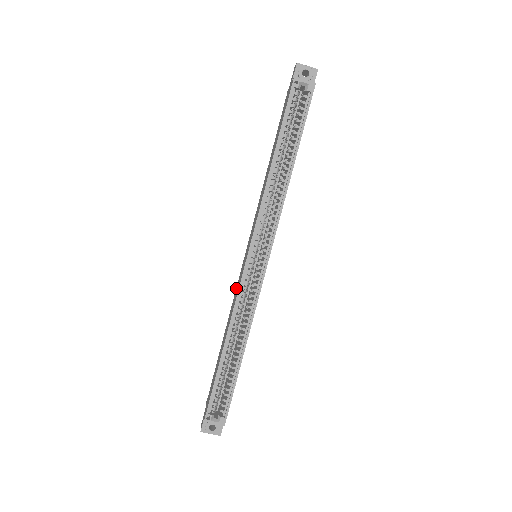
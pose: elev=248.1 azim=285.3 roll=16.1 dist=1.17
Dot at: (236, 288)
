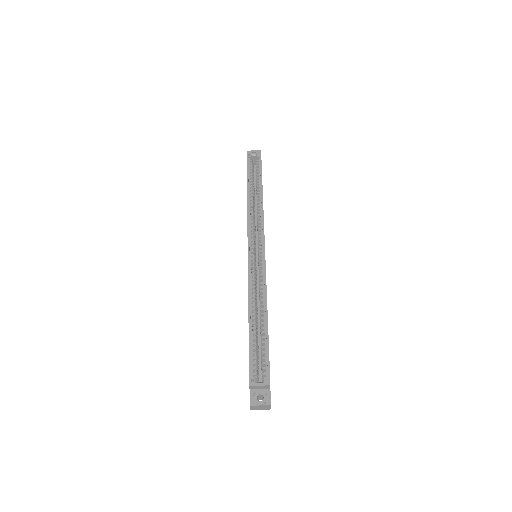
Dot at: occluded
